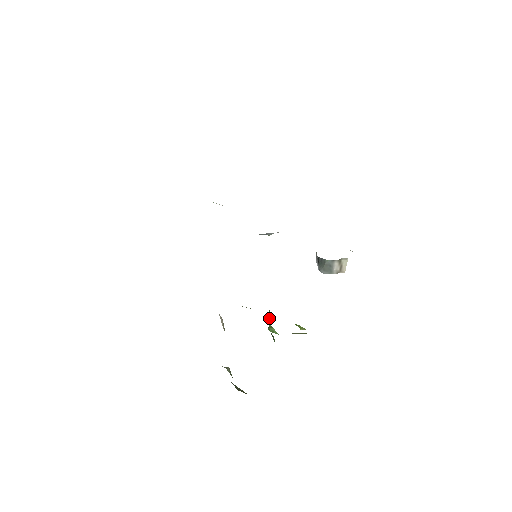
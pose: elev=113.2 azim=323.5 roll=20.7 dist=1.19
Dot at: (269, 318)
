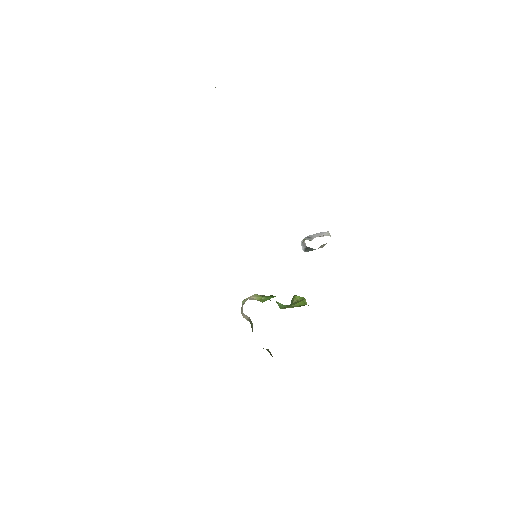
Dot at: occluded
